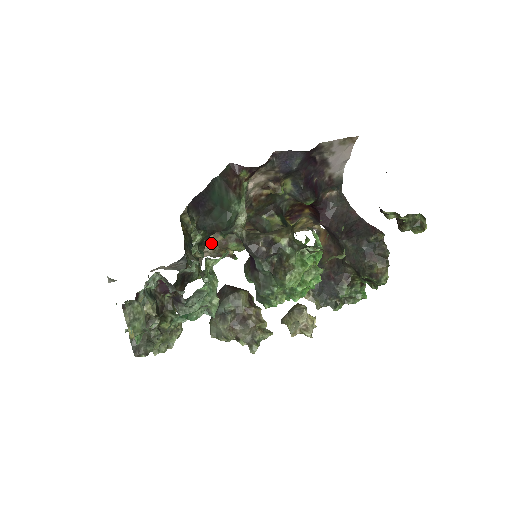
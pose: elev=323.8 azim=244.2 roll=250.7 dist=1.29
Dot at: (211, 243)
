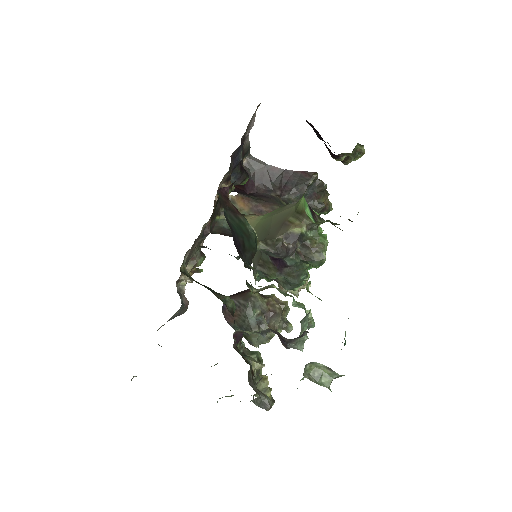
Dot at: occluded
